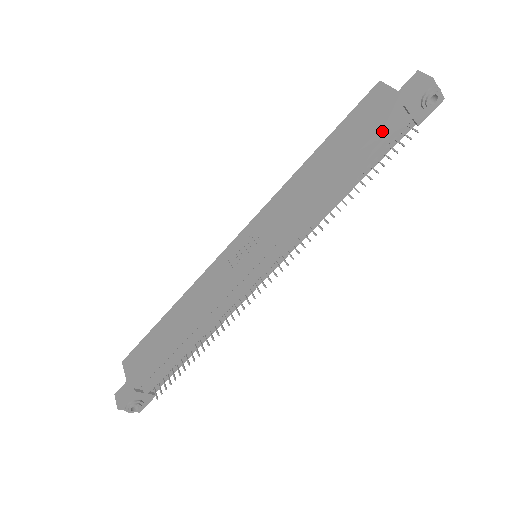
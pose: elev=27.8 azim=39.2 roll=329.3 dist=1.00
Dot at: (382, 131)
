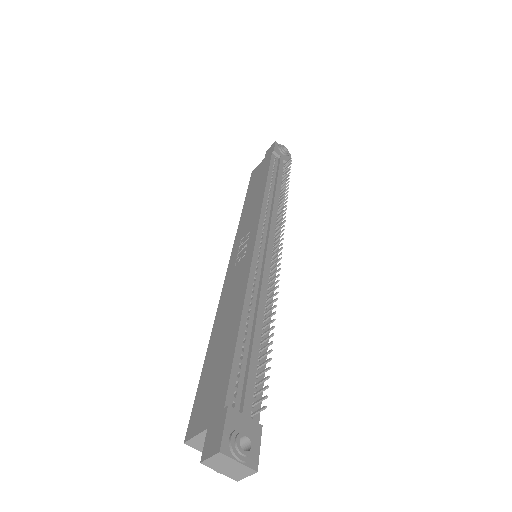
Dot at: (272, 164)
